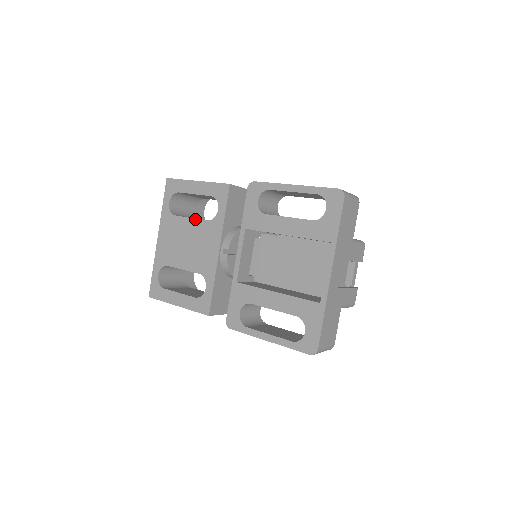
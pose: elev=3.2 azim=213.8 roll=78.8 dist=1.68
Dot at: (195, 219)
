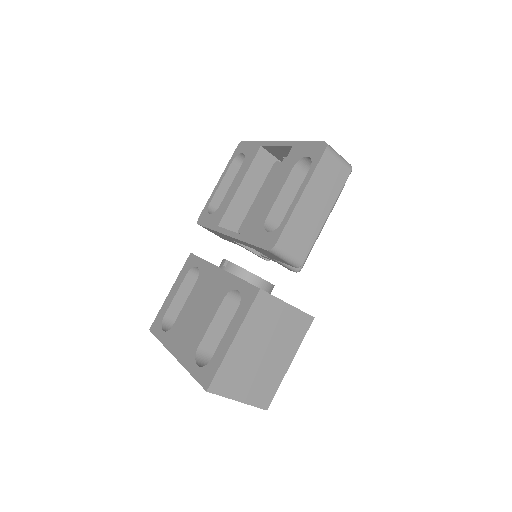
Dot at: (188, 297)
